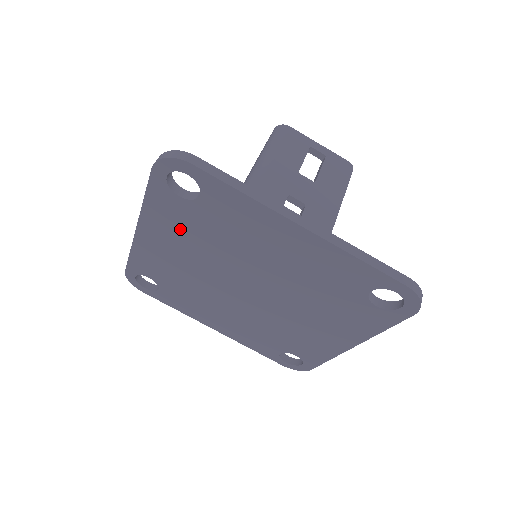
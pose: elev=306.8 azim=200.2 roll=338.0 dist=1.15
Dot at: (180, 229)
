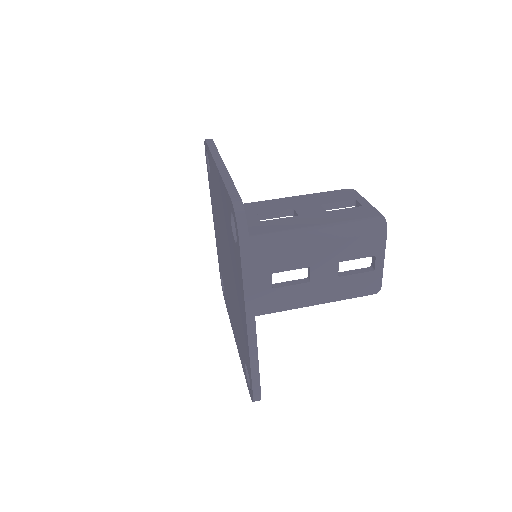
Dot at: (225, 212)
